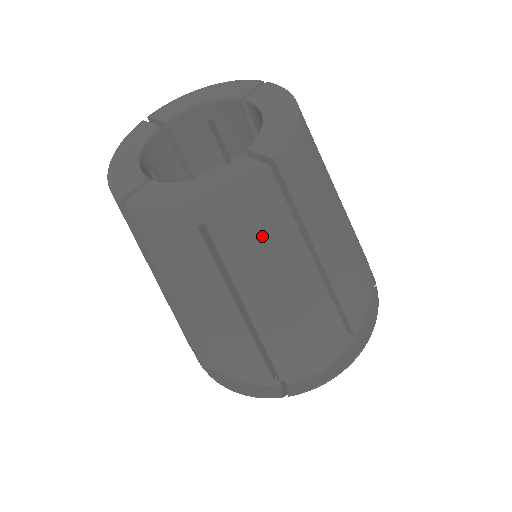
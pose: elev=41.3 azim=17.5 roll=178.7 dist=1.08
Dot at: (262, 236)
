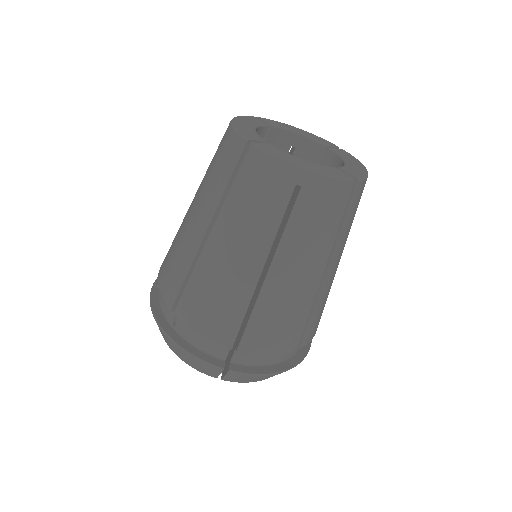
Dot at: (321, 220)
